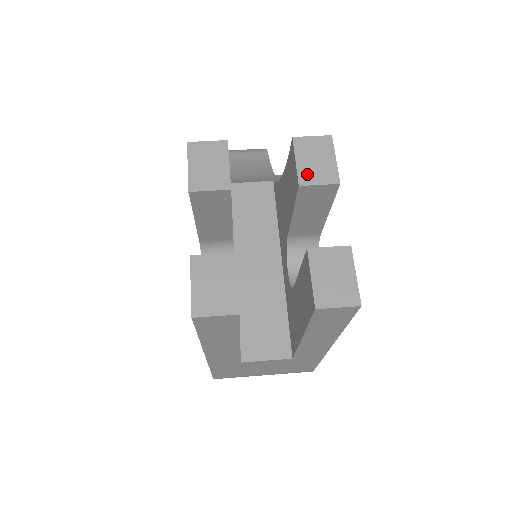
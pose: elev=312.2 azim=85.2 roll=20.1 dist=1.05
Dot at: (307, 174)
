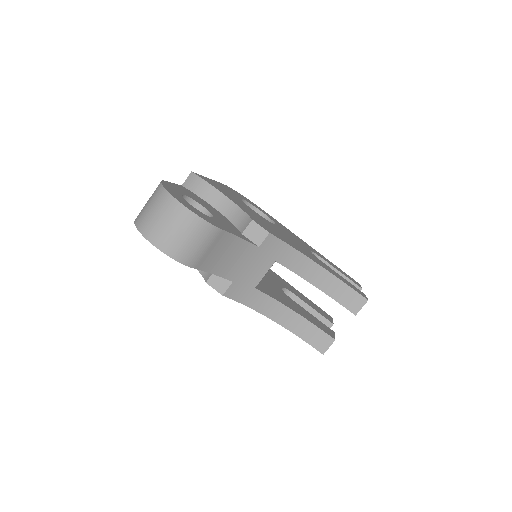
Dot at: occluded
